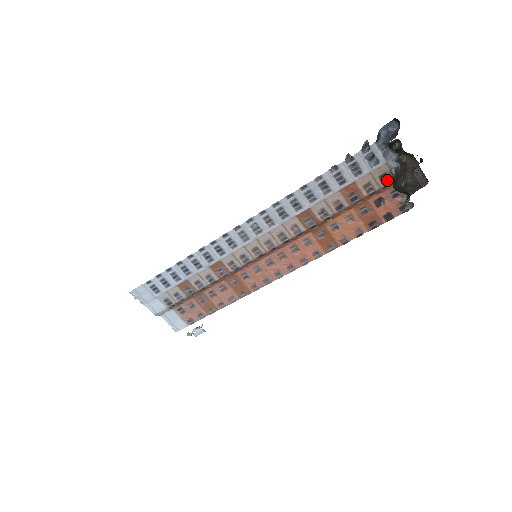
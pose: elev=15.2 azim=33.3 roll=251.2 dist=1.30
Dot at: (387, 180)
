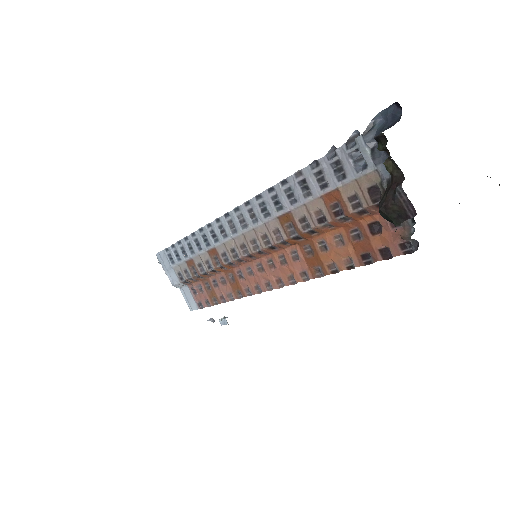
Dot at: (379, 196)
